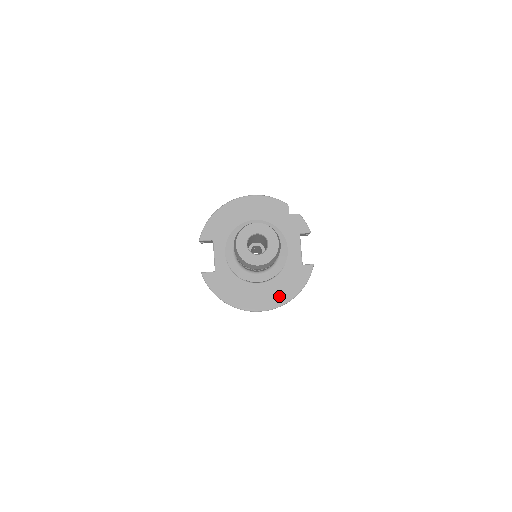
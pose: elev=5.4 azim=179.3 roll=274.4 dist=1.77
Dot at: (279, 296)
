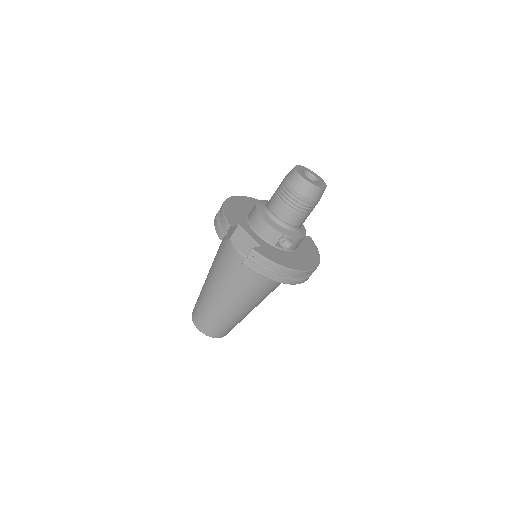
Dot at: (312, 258)
